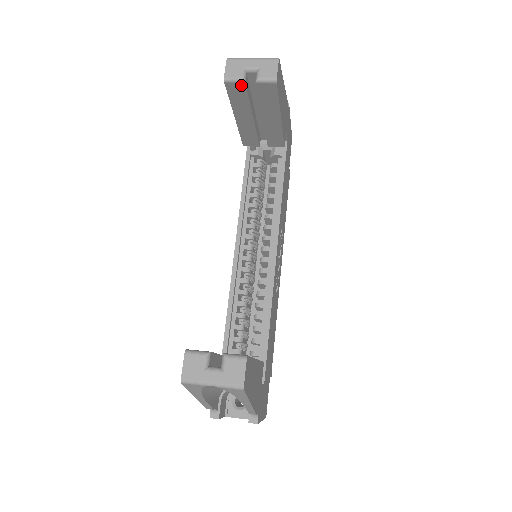
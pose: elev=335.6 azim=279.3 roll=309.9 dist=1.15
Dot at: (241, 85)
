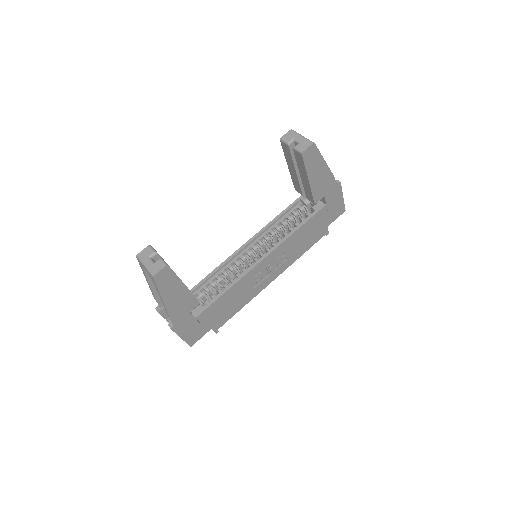
Dot at: (287, 146)
